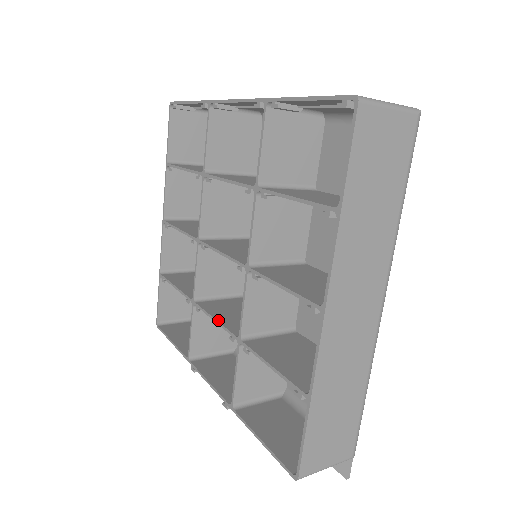
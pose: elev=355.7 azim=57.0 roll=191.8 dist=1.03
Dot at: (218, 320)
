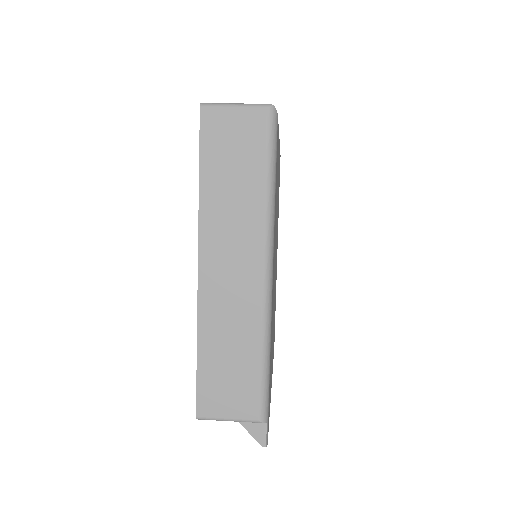
Dot at: occluded
